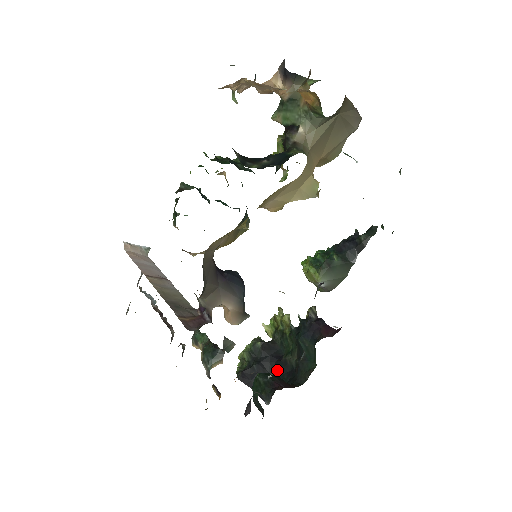
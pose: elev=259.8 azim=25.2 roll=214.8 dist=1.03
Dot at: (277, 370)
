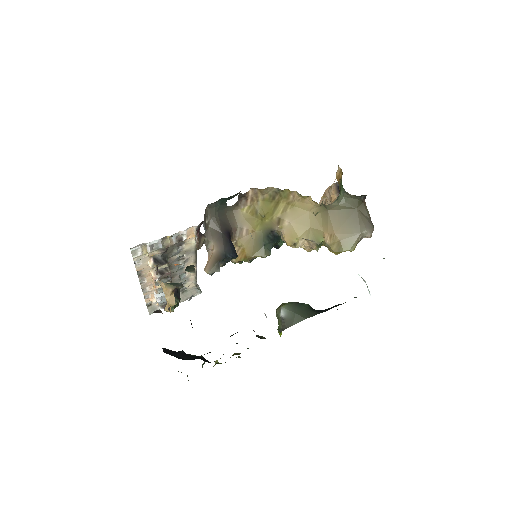
Dot at: (194, 359)
